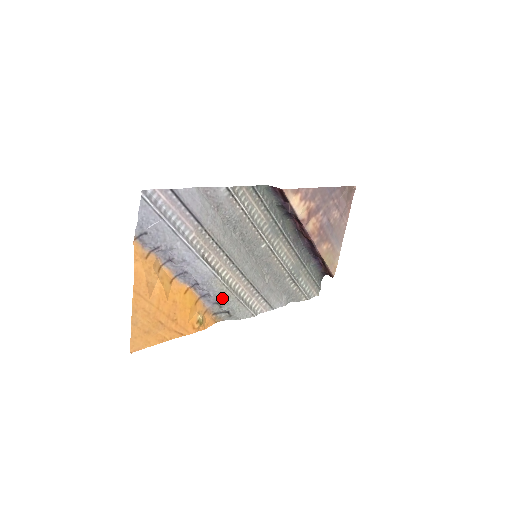
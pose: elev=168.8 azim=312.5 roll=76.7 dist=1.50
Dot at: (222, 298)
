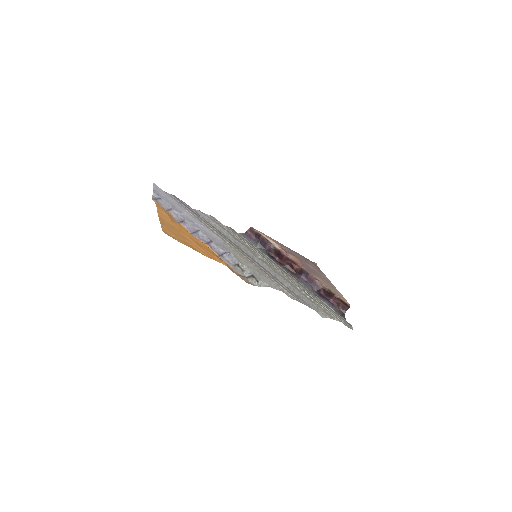
Dot at: (239, 261)
